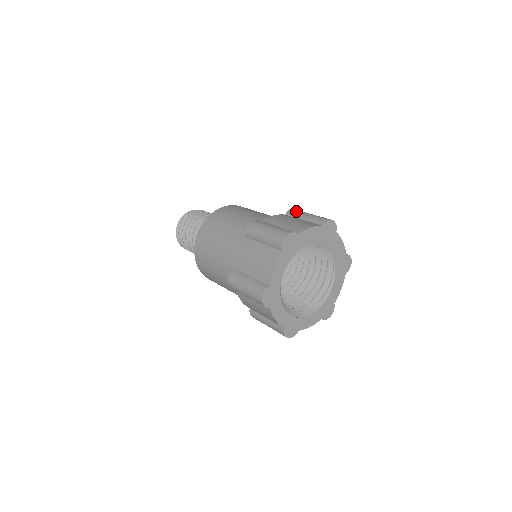
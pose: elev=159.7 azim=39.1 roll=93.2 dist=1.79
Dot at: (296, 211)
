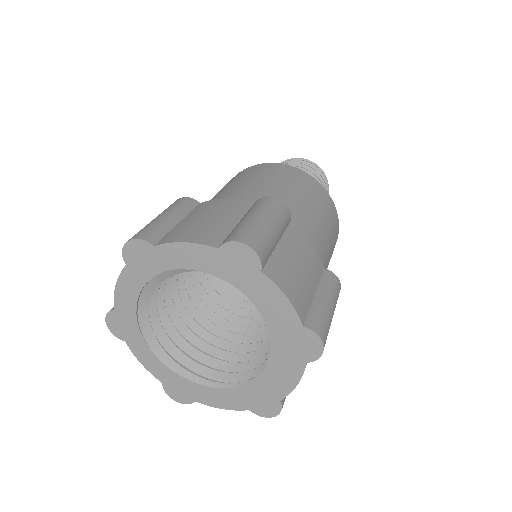
Dot at: (334, 284)
